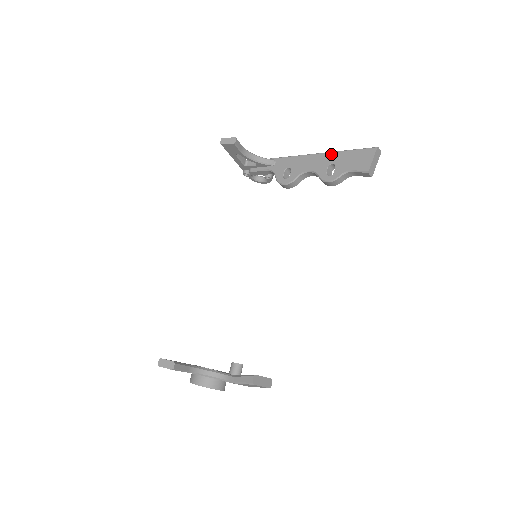
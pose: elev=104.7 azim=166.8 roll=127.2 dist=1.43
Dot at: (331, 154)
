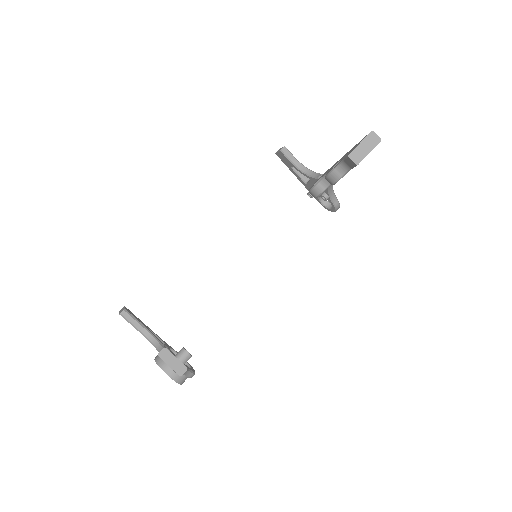
Dot at: occluded
